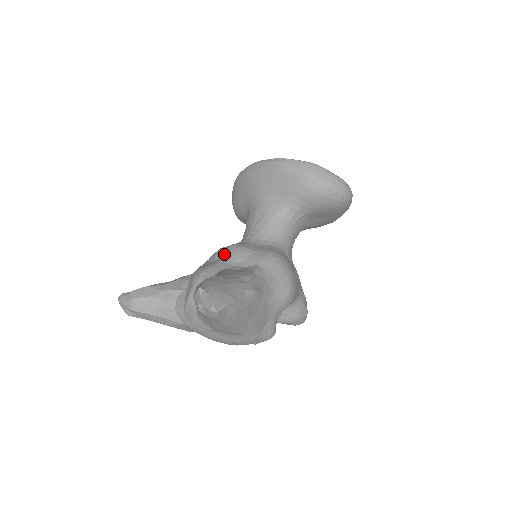
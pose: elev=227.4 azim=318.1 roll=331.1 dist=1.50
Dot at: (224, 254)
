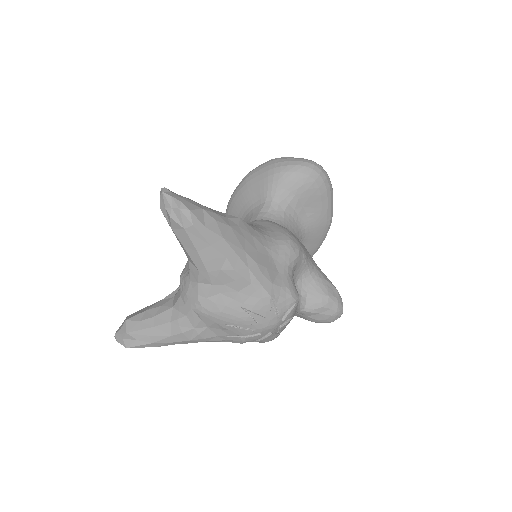
Dot at: occluded
